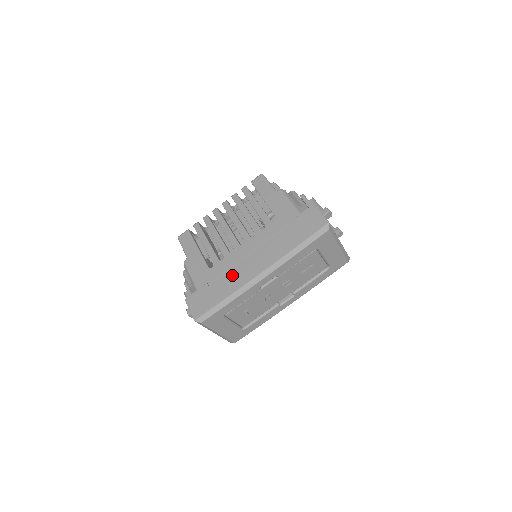
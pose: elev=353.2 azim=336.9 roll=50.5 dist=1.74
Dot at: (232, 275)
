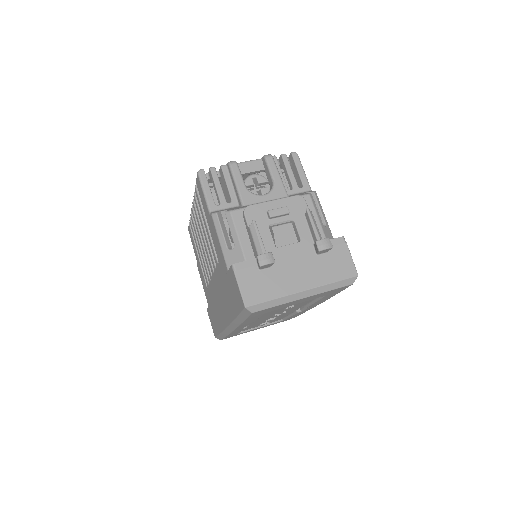
Dot at: (216, 311)
